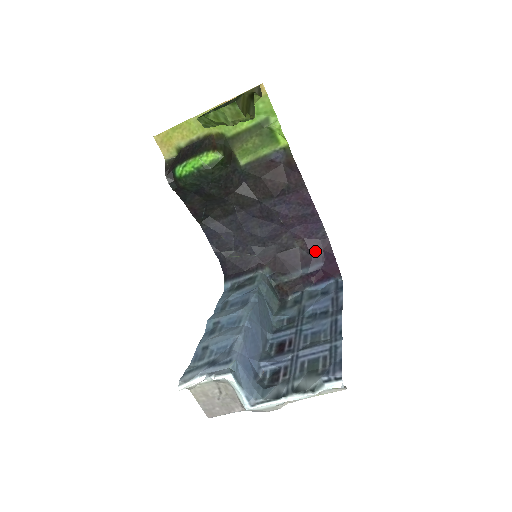
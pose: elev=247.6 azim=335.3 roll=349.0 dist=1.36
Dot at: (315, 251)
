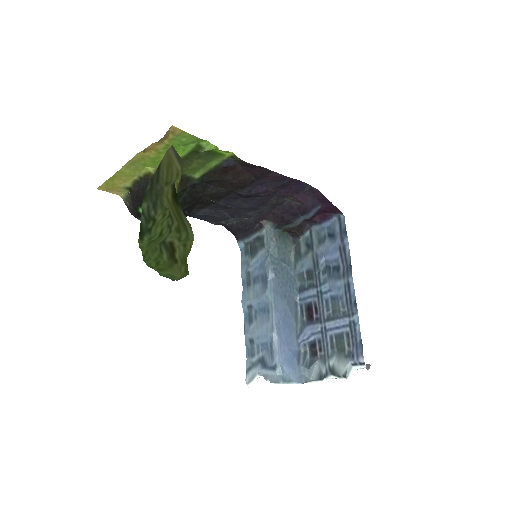
Dot at: (308, 201)
